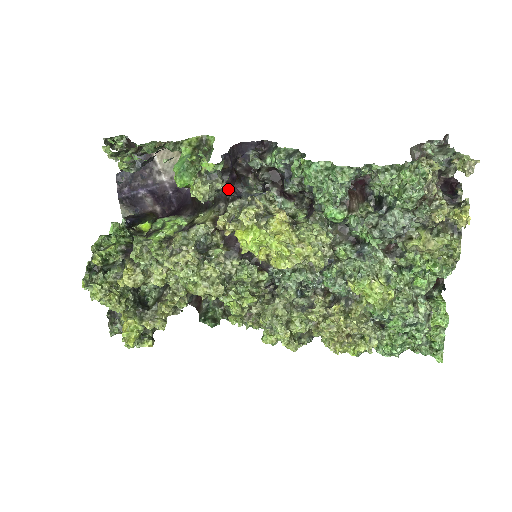
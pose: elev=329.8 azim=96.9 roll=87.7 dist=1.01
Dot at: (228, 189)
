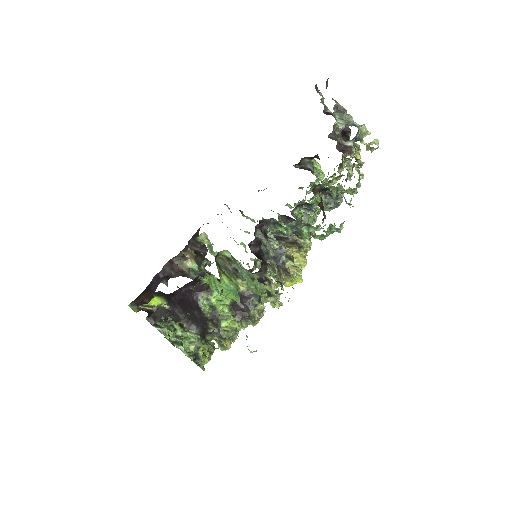
Dot at: (261, 269)
